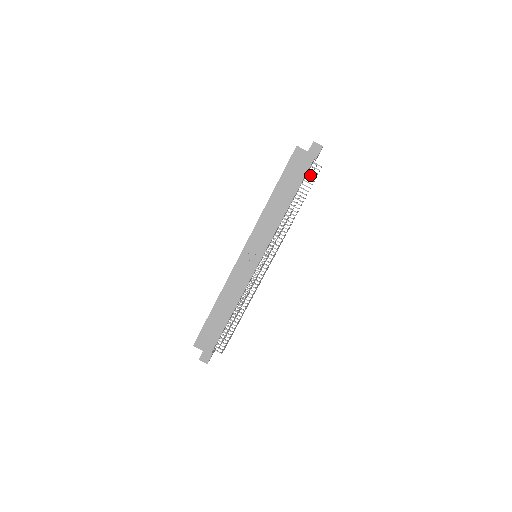
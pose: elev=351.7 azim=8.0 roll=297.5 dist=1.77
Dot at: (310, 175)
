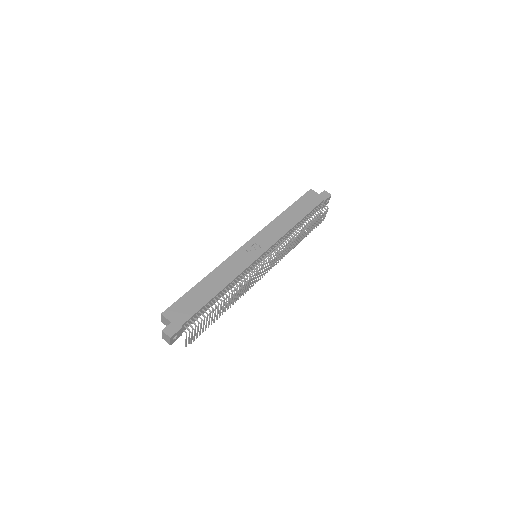
Dot at: (316, 216)
